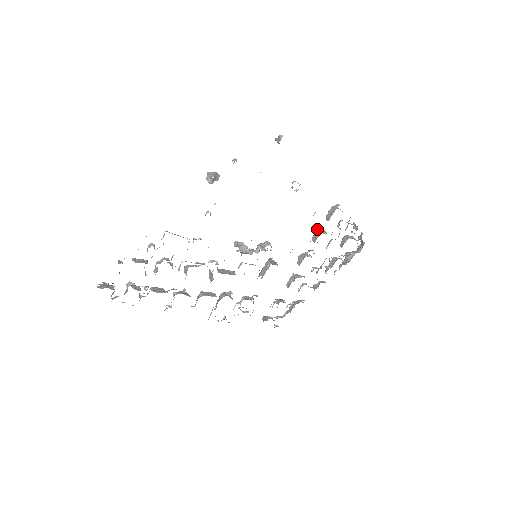
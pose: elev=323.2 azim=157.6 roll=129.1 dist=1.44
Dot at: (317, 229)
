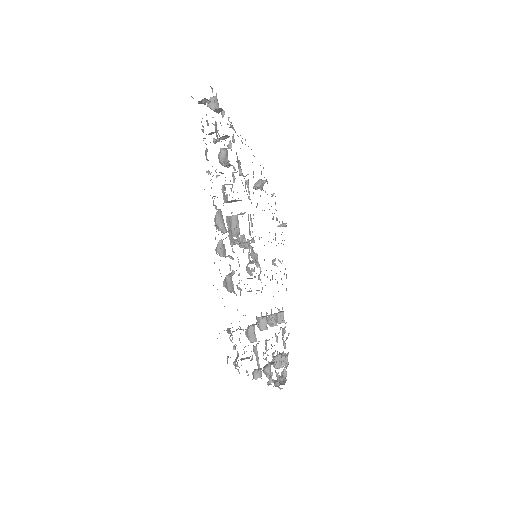
Dot at: occluded
